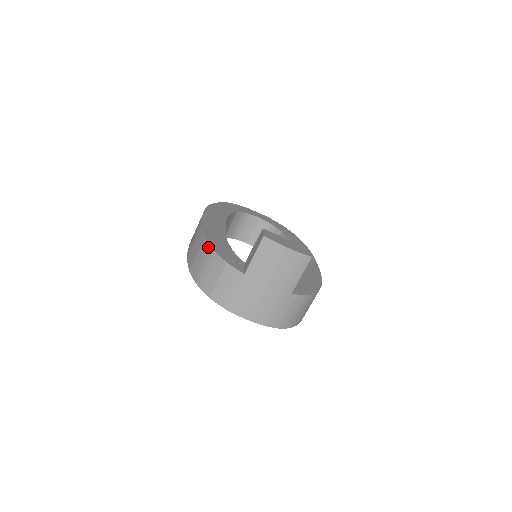
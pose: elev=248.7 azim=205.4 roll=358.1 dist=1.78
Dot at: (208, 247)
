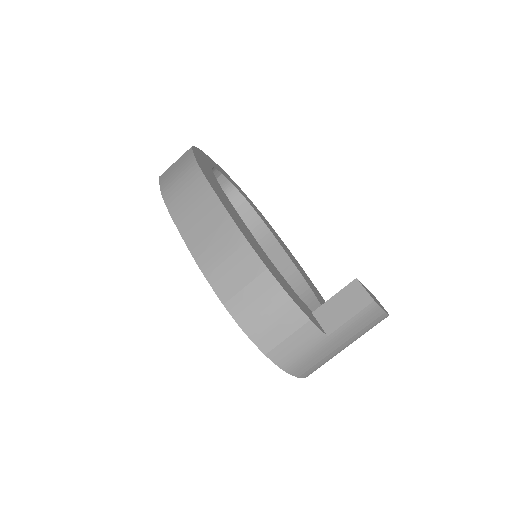
Dot at: (278, 288)
